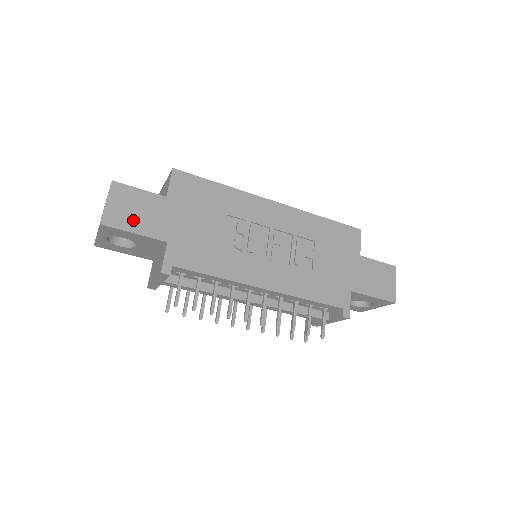
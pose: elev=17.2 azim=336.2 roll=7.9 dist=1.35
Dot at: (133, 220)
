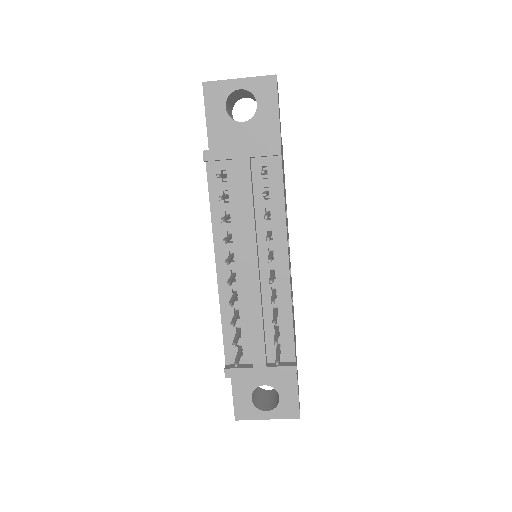
Dot at: occluded
